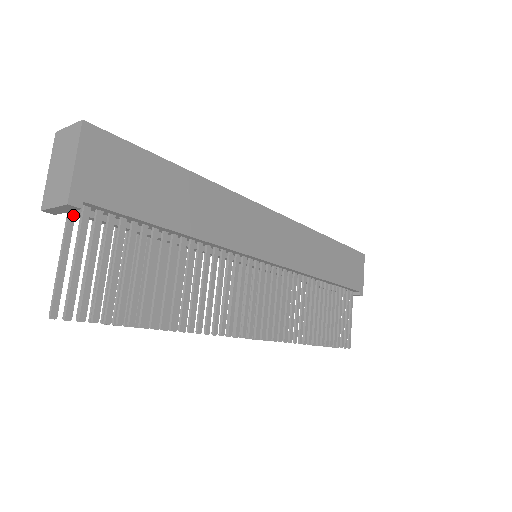
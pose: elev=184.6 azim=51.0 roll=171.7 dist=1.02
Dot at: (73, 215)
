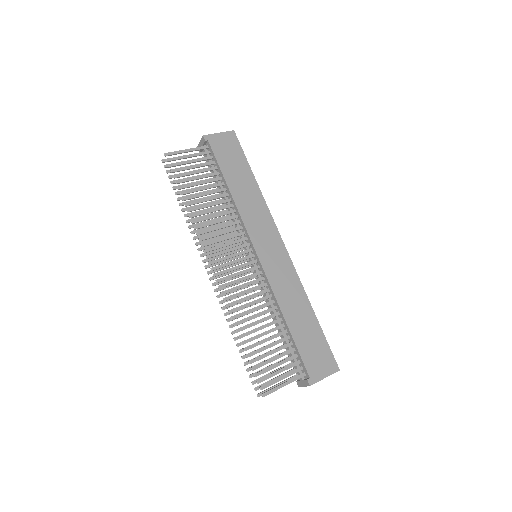
Dot at: occluded
